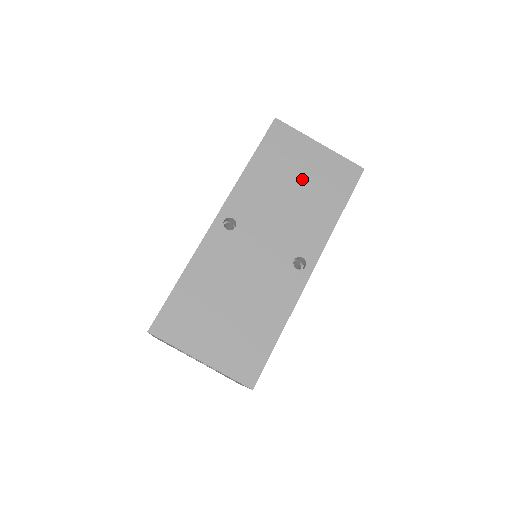
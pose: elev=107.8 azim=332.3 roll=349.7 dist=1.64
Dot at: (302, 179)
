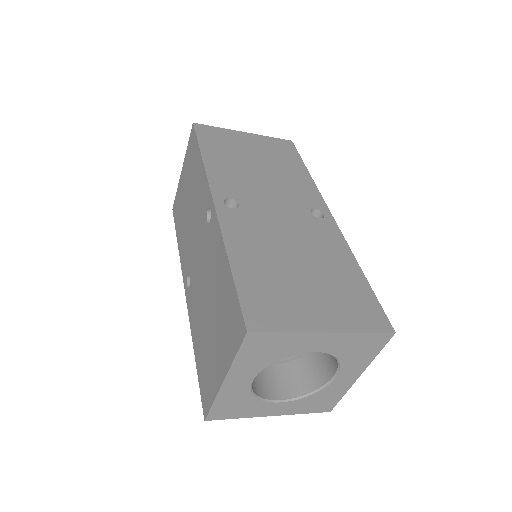
Dot at: (256, 157)
